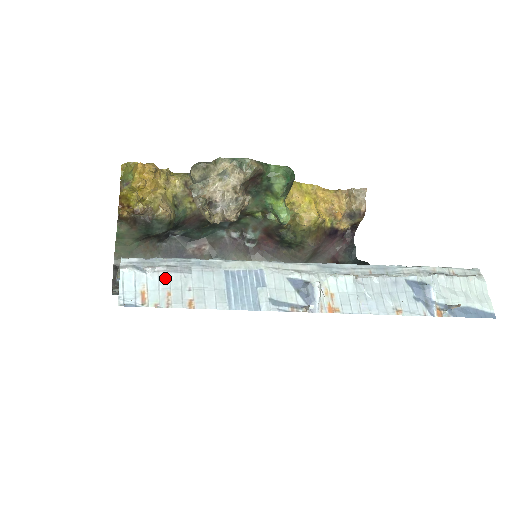
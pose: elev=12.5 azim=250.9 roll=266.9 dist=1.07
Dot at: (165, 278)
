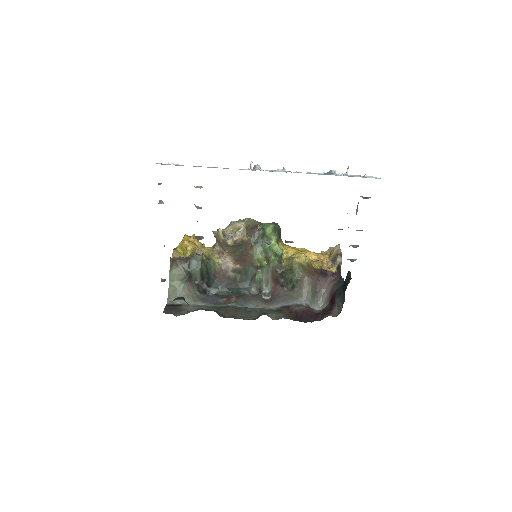
Dot at: (178, 165)
